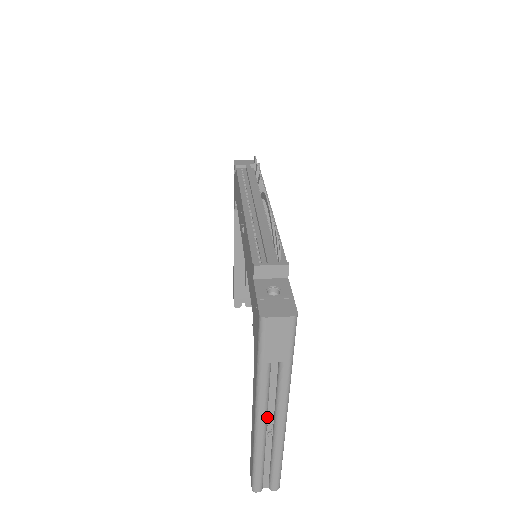
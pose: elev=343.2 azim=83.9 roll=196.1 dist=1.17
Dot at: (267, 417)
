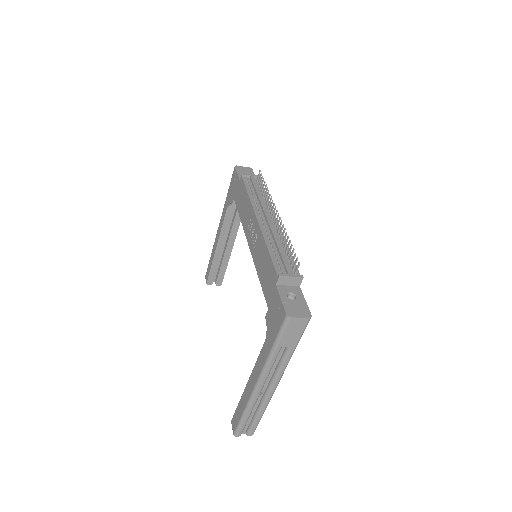
Dot at: occluded
